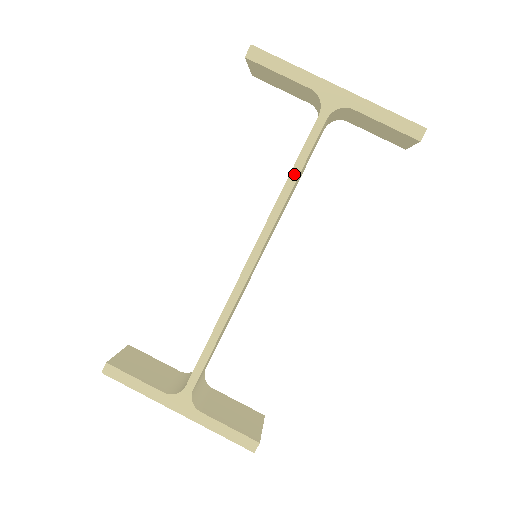
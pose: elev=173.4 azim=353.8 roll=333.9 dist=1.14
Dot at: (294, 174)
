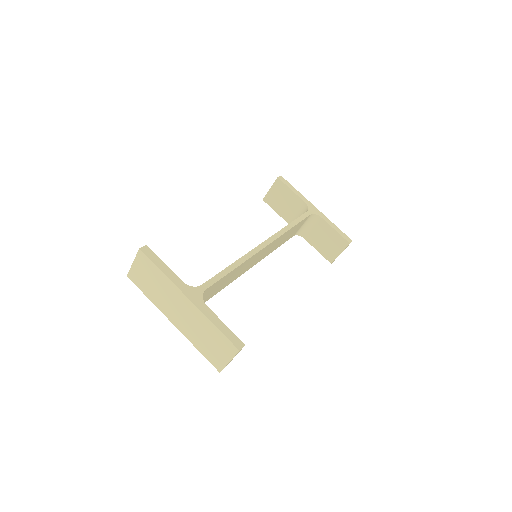
Dot at: (293, 224)
